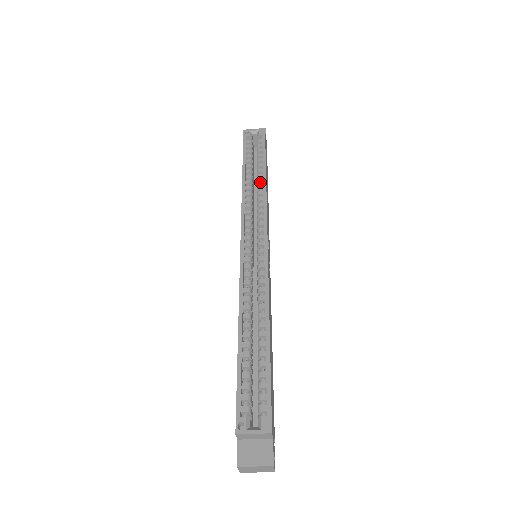
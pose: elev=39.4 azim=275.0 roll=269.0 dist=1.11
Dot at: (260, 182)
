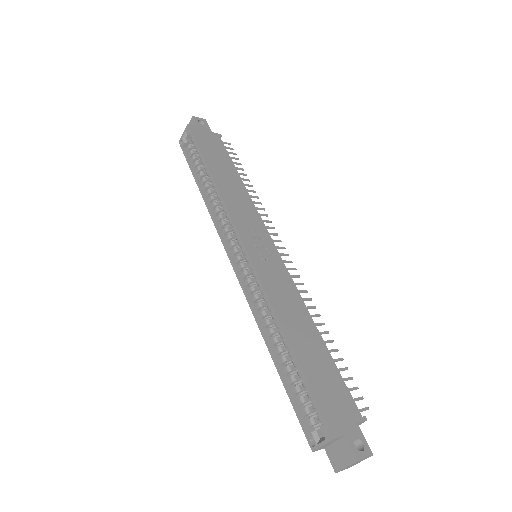
Dot at: (213, 186)
